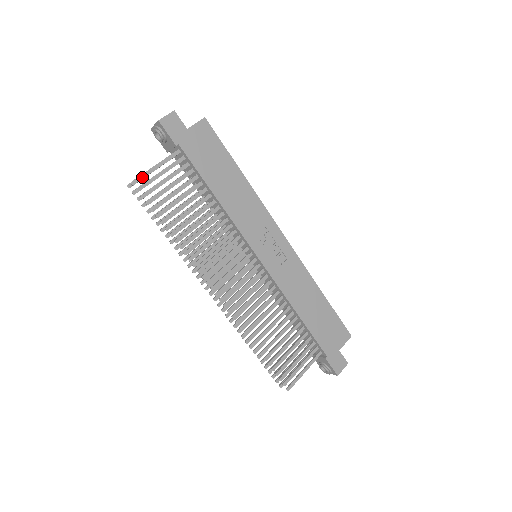
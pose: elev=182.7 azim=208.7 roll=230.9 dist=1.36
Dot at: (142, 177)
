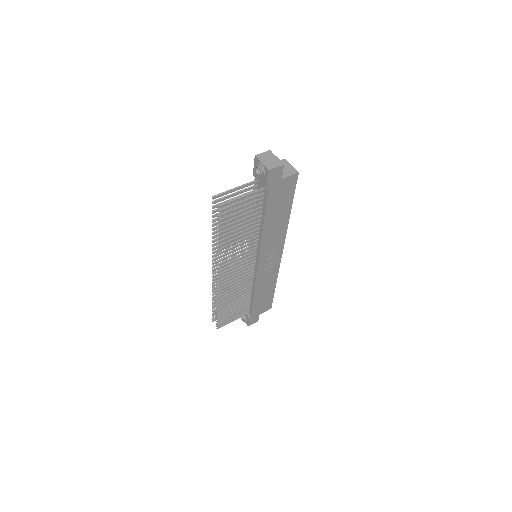
Dot at: (229, 204)
